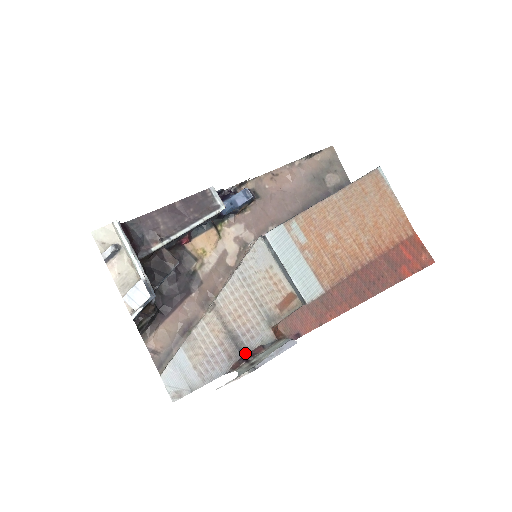
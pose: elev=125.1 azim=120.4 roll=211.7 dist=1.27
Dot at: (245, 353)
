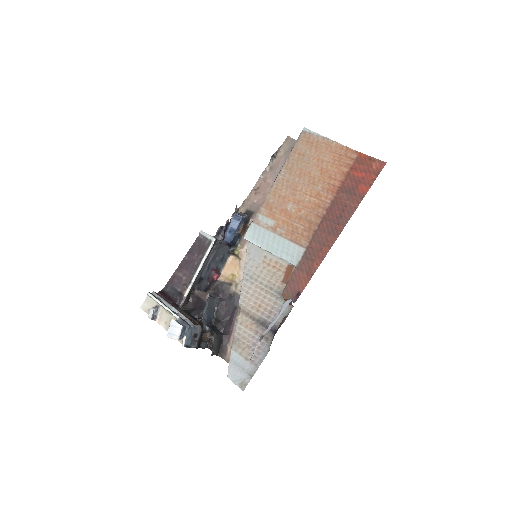
Dot at: (275, 330)
